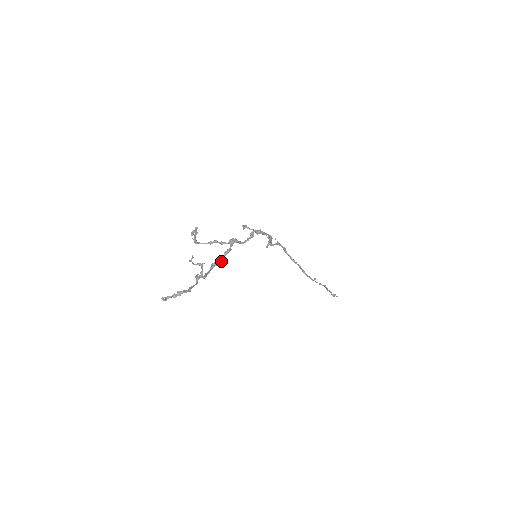
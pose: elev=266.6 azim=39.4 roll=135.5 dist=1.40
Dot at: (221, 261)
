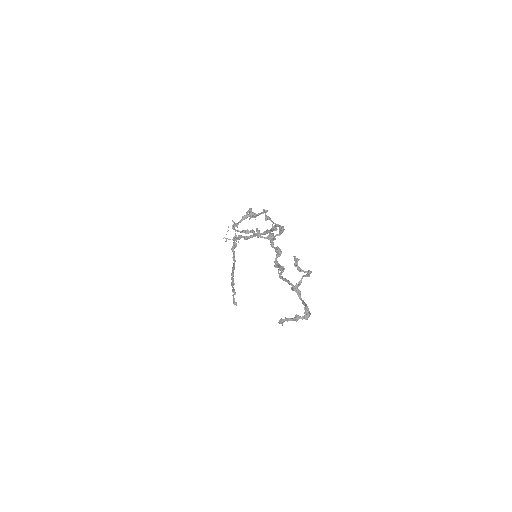
Dot at: occluded
